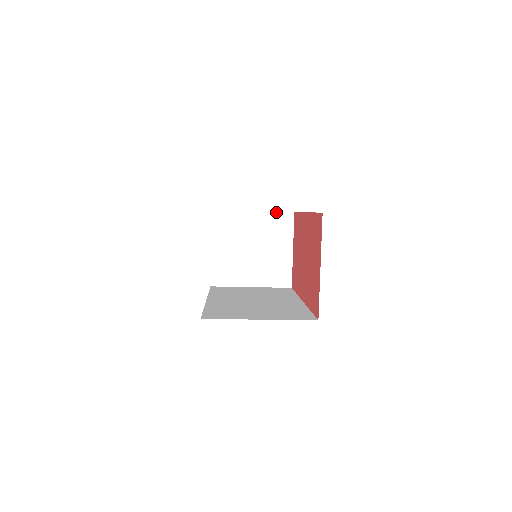
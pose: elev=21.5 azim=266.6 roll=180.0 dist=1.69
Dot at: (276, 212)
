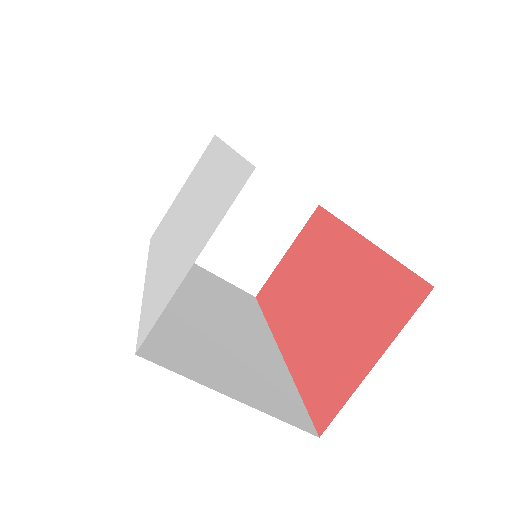
Dot at: (297, 191)
